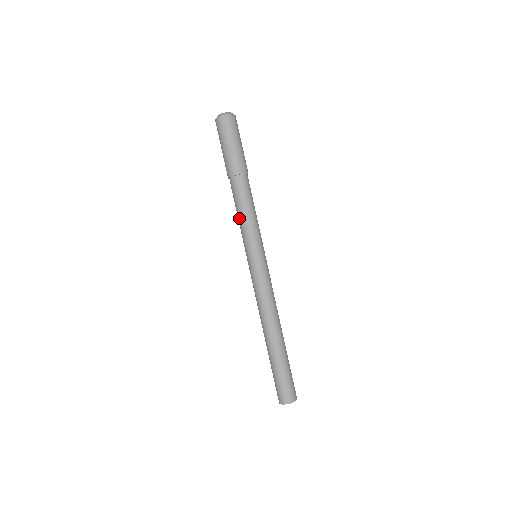
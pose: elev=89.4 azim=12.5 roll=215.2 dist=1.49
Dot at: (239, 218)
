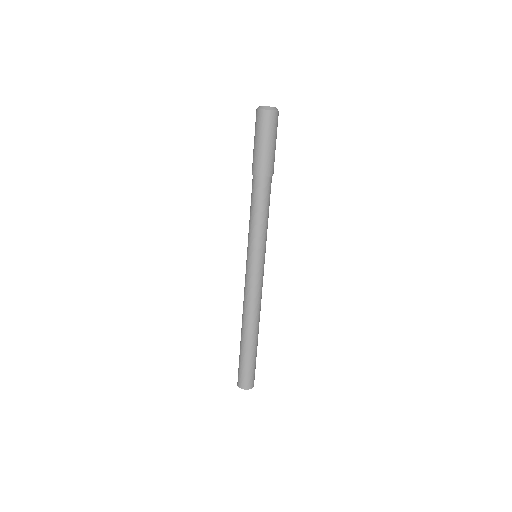
Dot at: (251, 217)
